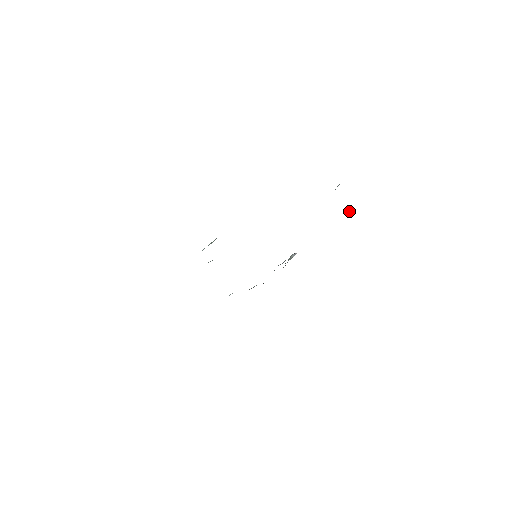
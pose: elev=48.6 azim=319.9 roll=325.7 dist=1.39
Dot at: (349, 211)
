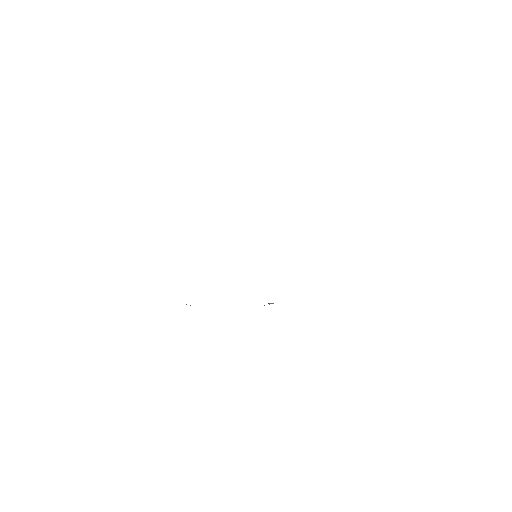
Dot at: occluded
